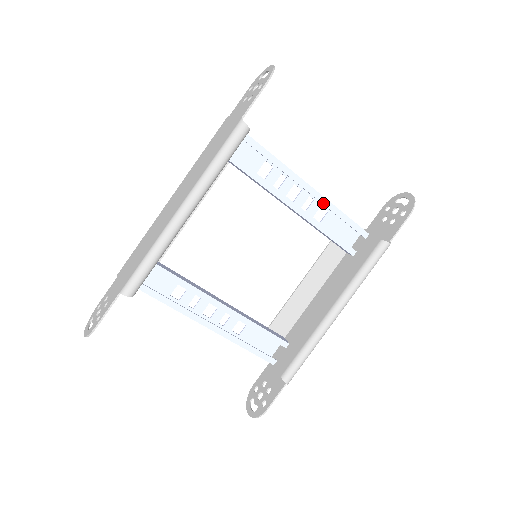
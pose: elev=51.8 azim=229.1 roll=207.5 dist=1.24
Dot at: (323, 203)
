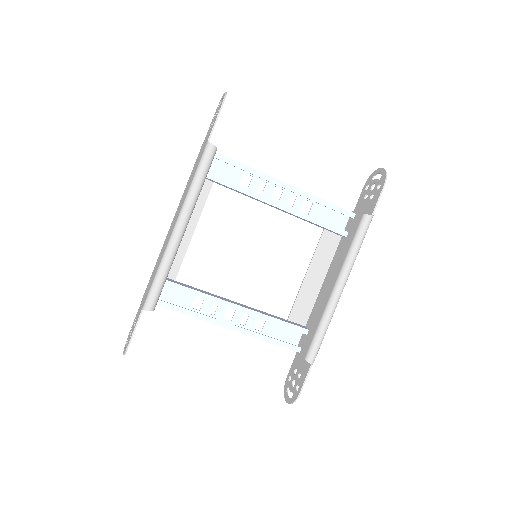
Dot at: (304, 196)
